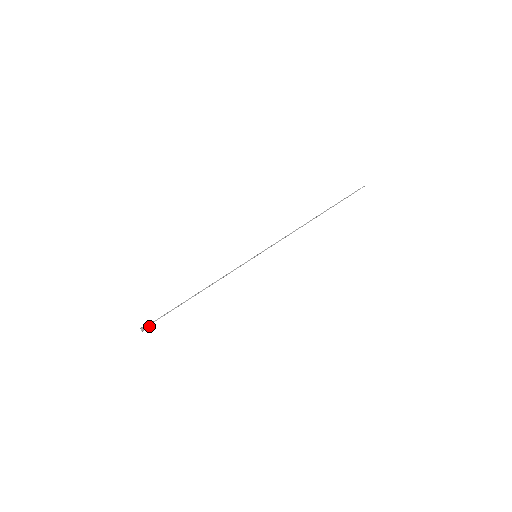
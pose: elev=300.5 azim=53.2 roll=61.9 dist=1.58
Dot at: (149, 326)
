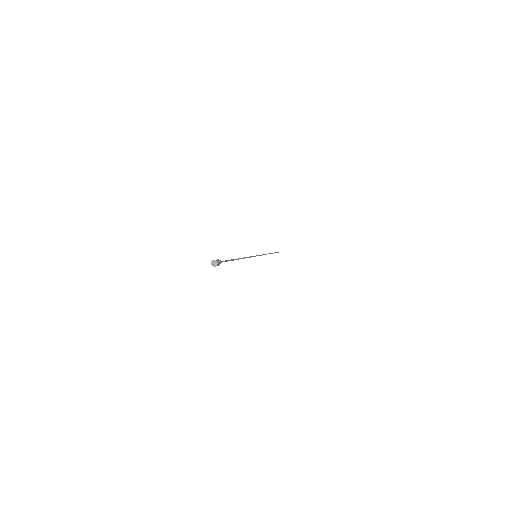
Dot at: (219, 261)
